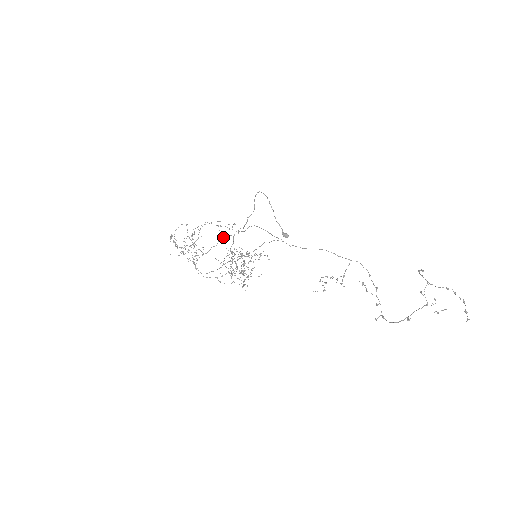
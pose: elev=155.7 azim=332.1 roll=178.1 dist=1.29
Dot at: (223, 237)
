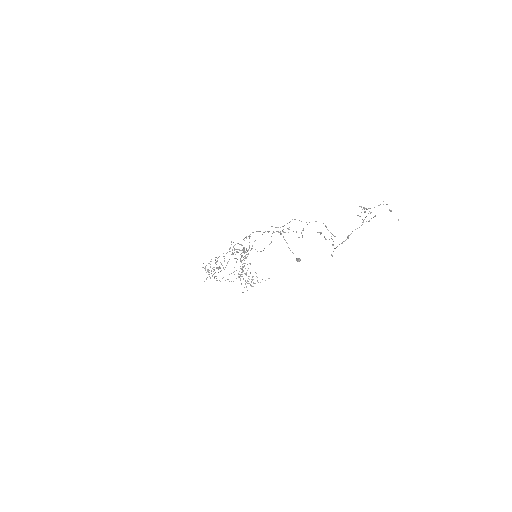
Dot at: occluded
